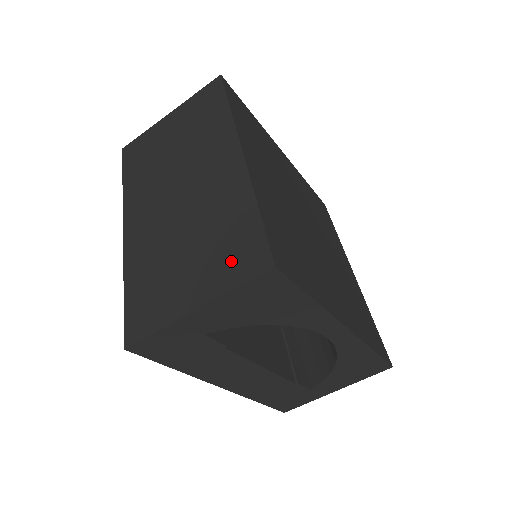
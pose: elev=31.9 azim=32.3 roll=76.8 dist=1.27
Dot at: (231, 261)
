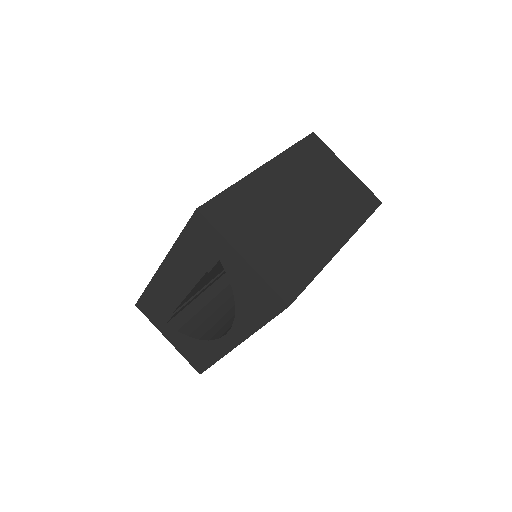
Dot at: (280, 272)
